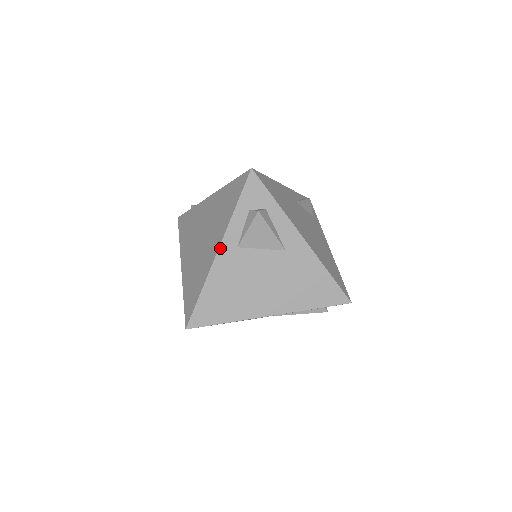
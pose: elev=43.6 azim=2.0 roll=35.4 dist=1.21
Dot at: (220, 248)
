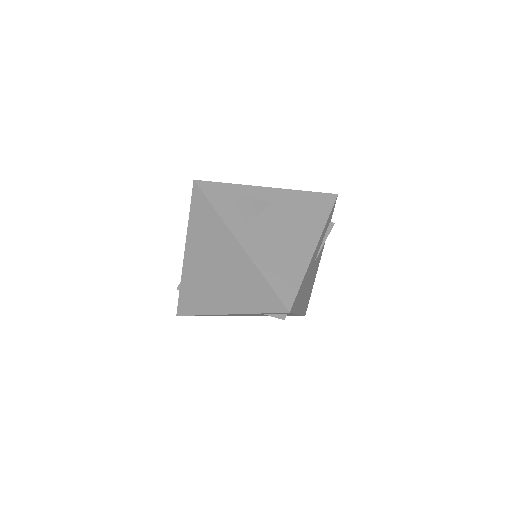
Dot at: (238, 240)
